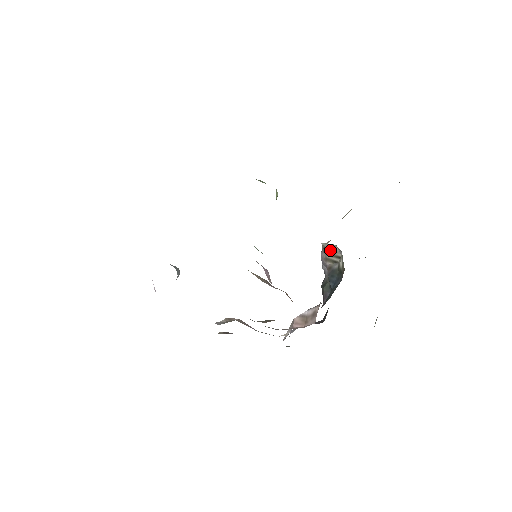
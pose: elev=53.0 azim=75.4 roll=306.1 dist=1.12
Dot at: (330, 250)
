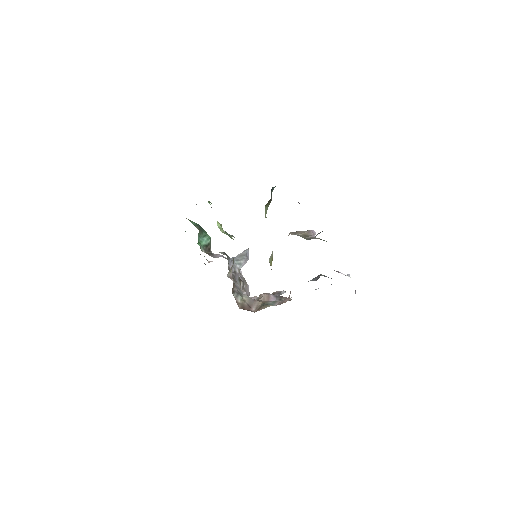
Dot at: occluded
